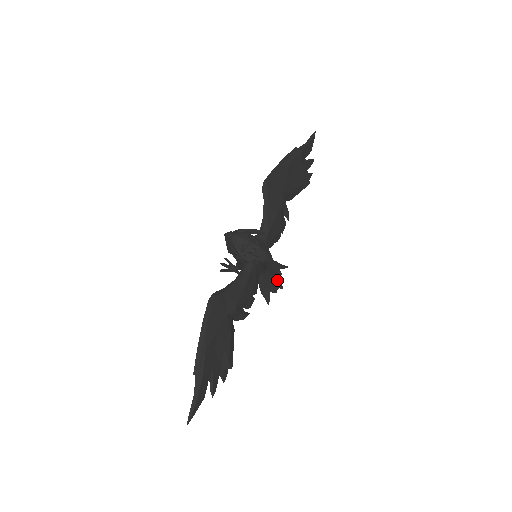
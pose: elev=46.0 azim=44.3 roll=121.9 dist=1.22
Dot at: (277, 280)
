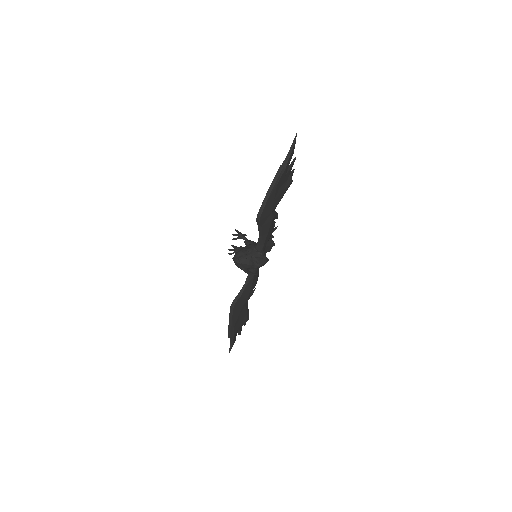
Dot at: (271, 244)
